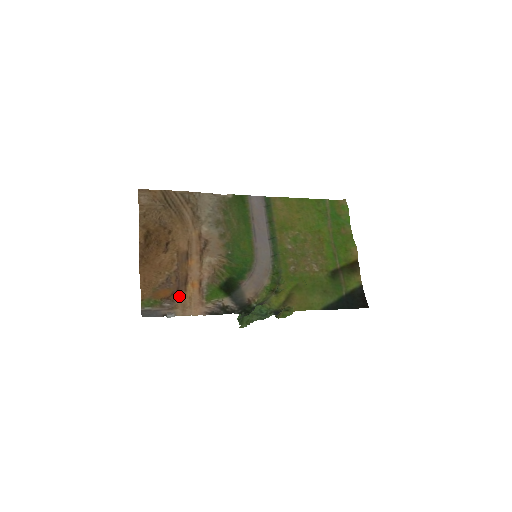
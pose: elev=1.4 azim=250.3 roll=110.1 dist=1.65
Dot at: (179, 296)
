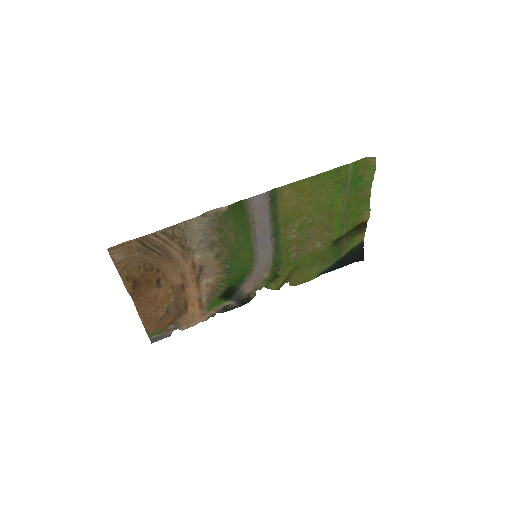
Dot at: (182, 318)
